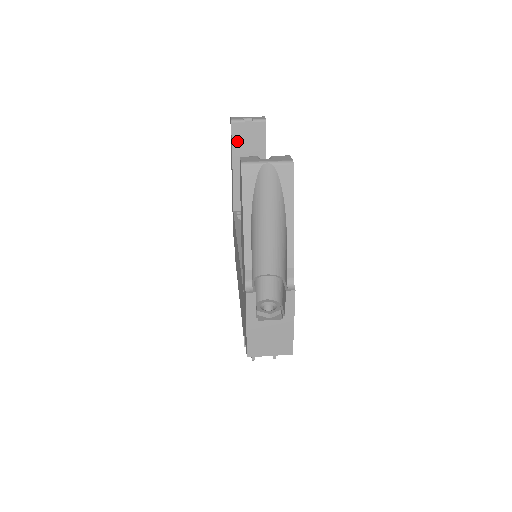
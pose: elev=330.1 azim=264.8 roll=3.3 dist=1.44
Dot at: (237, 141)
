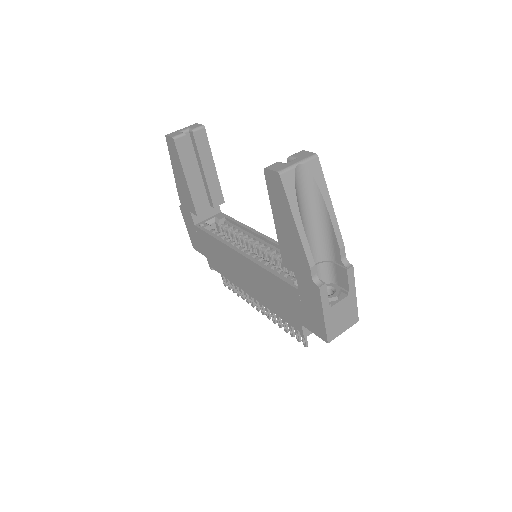
Dot at: (184, 156)
